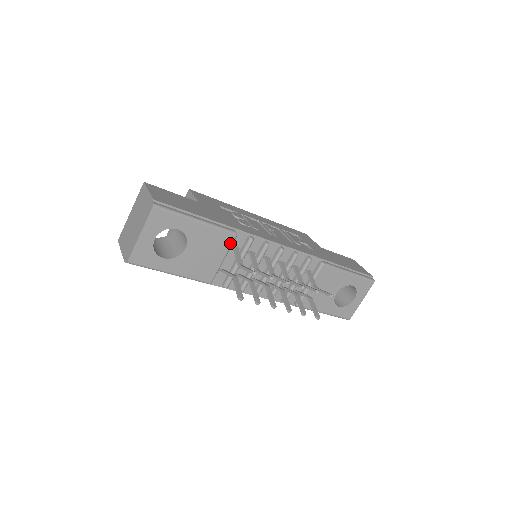
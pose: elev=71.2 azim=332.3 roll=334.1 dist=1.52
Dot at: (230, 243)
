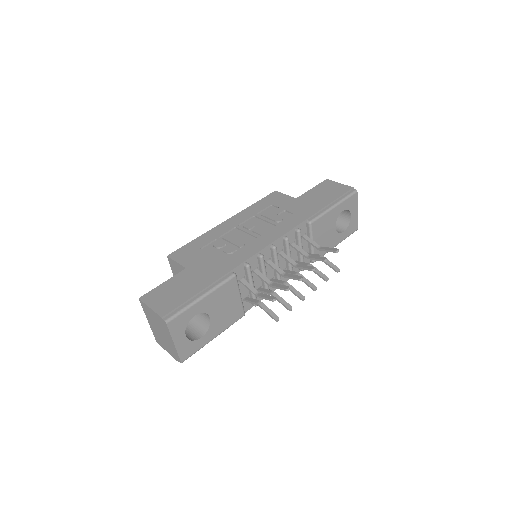
Dot at: (236, 284)
